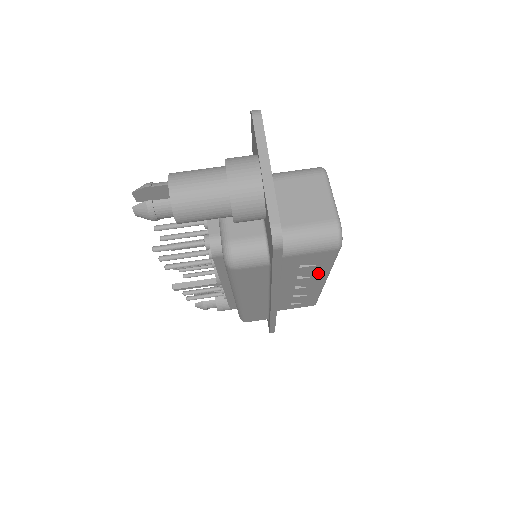
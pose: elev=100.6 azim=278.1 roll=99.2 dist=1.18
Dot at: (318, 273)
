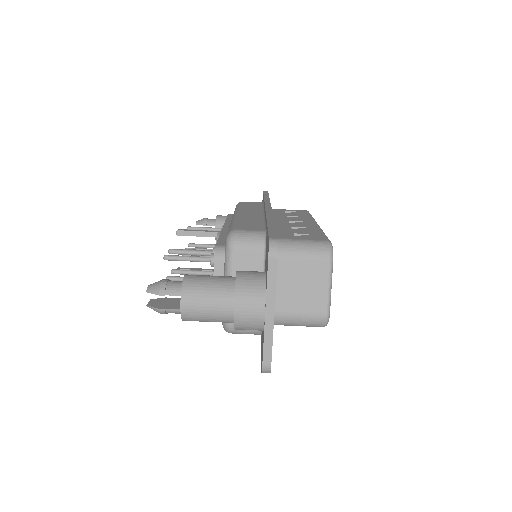
Dot at: occluded
